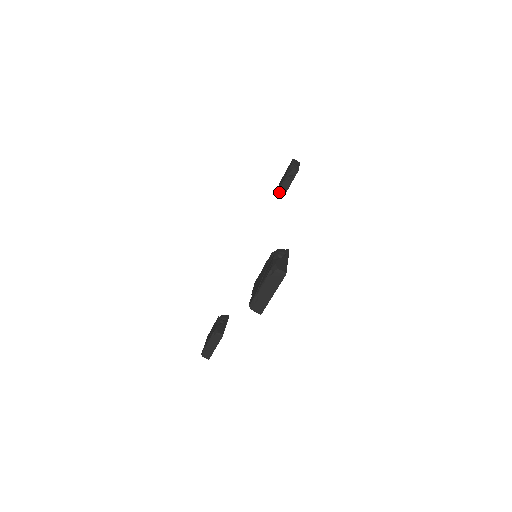
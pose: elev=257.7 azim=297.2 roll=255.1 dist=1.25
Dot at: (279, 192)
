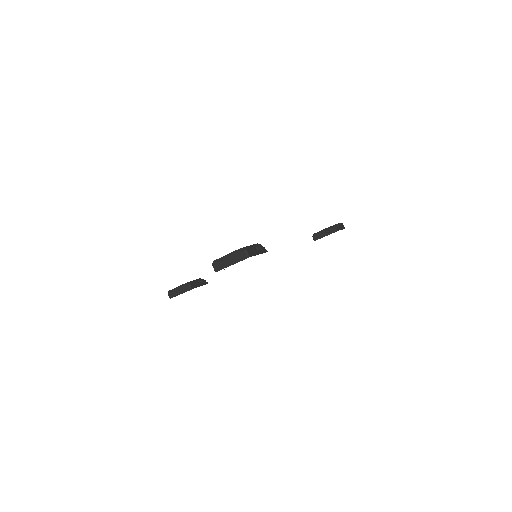
Dot at: (313, 236)
